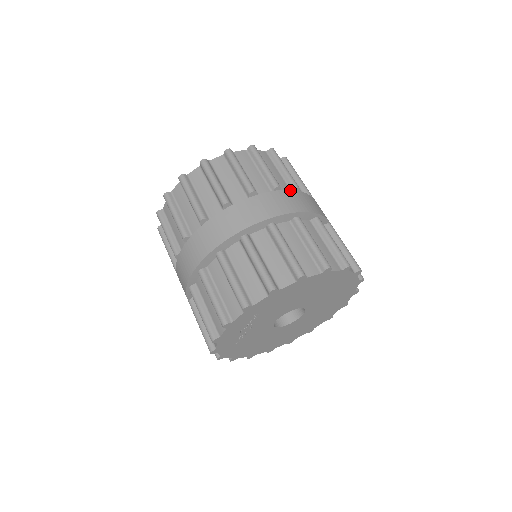
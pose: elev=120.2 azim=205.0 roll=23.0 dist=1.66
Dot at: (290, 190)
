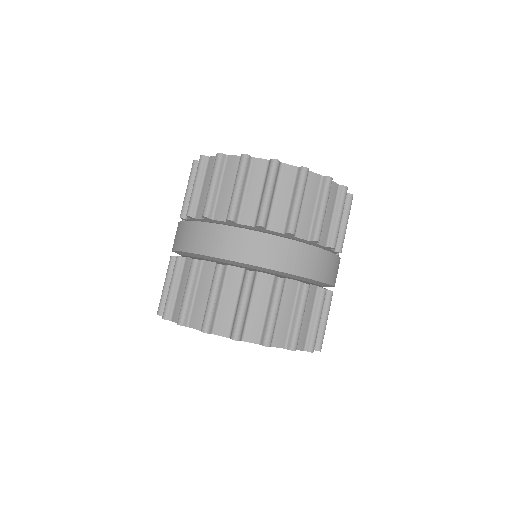
Dot at: (302, 243)
